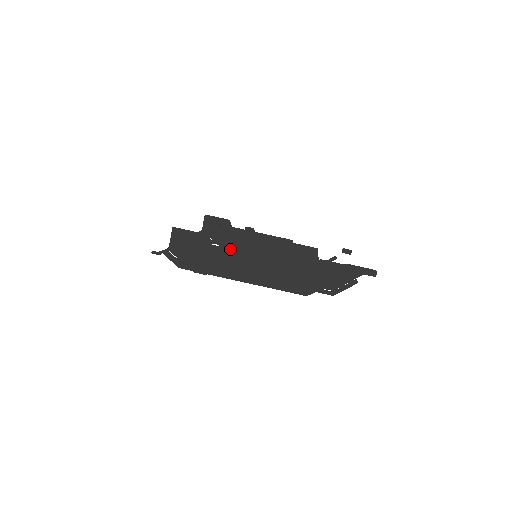
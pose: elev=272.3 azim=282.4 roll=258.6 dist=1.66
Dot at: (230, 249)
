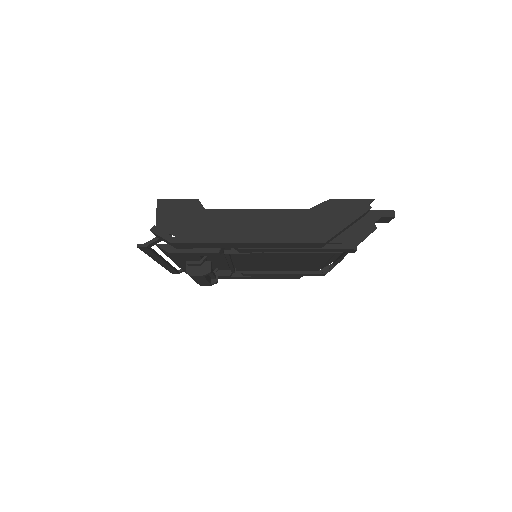
Dot at: (226, 210)
